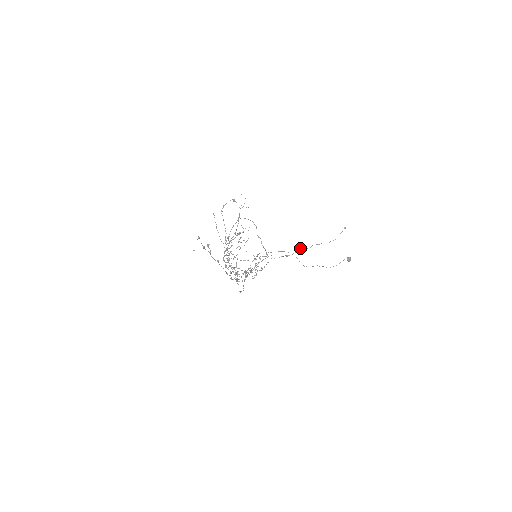
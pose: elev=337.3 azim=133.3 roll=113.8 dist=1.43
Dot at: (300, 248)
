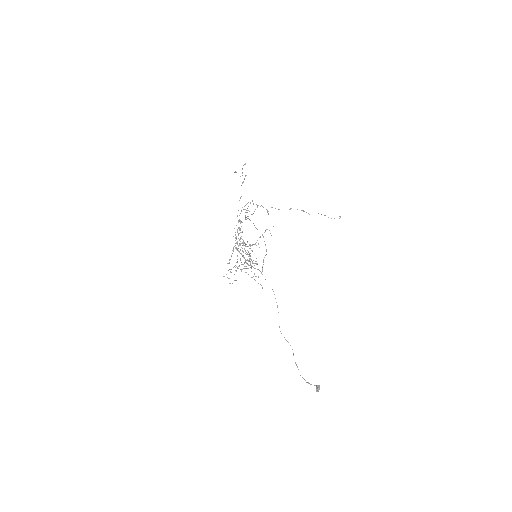
Dot at: (303, 210)
